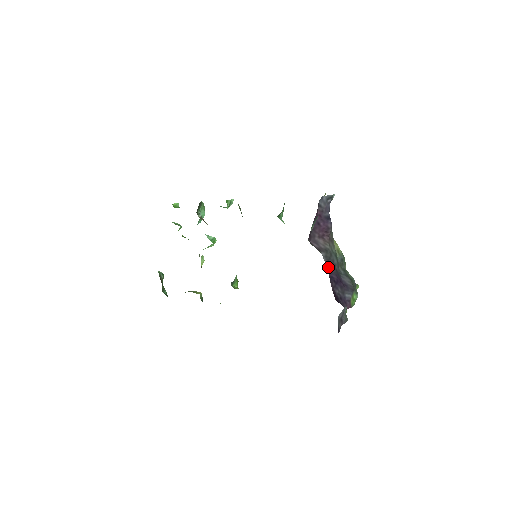
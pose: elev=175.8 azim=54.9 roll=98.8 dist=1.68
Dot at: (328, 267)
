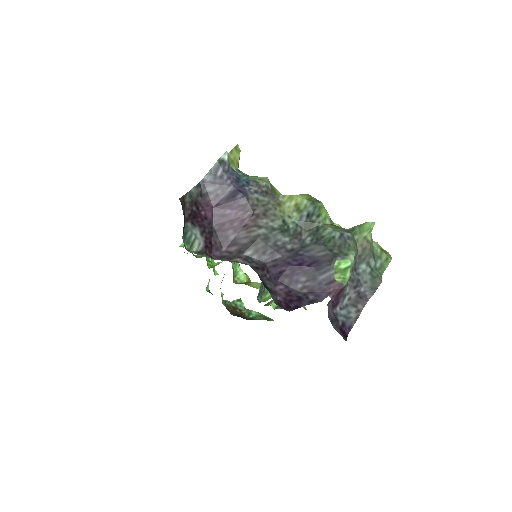
Dot at: (269, 261)
